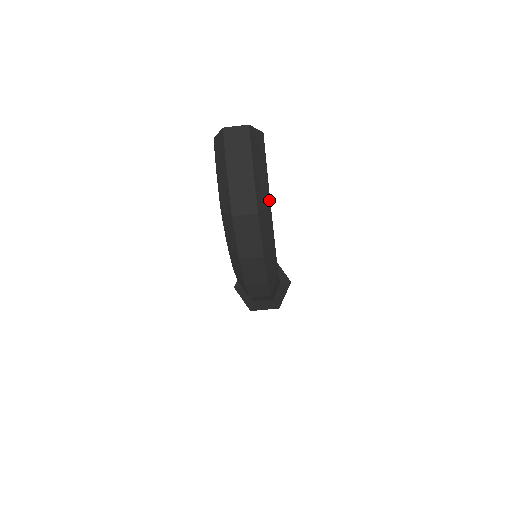
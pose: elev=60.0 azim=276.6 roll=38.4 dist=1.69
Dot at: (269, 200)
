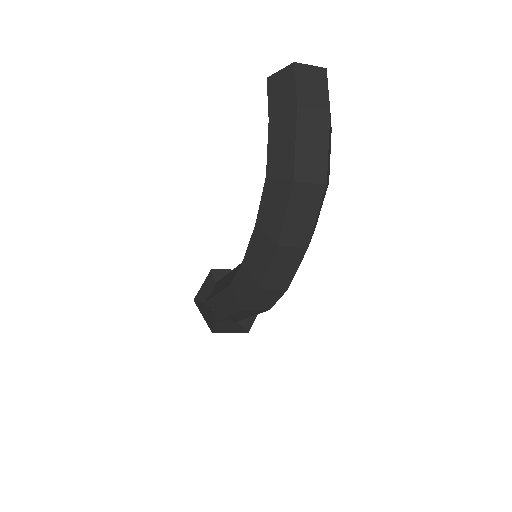
Dot at: (329, 174)
